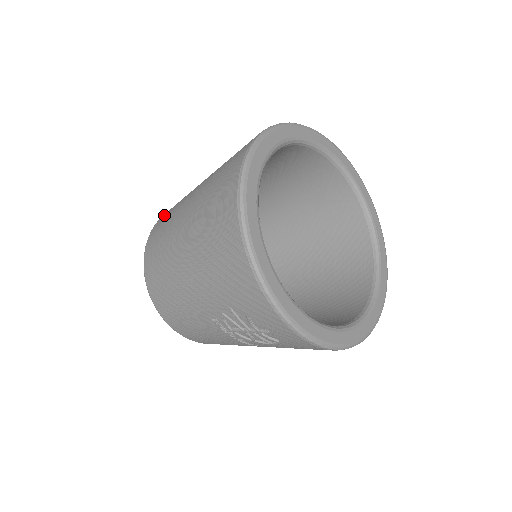
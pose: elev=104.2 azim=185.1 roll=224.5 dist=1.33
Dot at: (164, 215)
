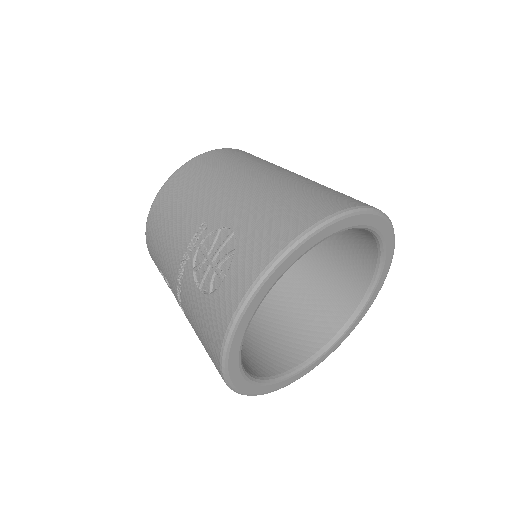
Dot at: occluded
